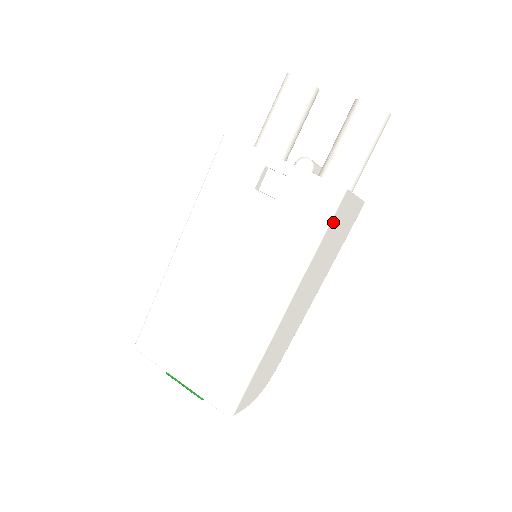
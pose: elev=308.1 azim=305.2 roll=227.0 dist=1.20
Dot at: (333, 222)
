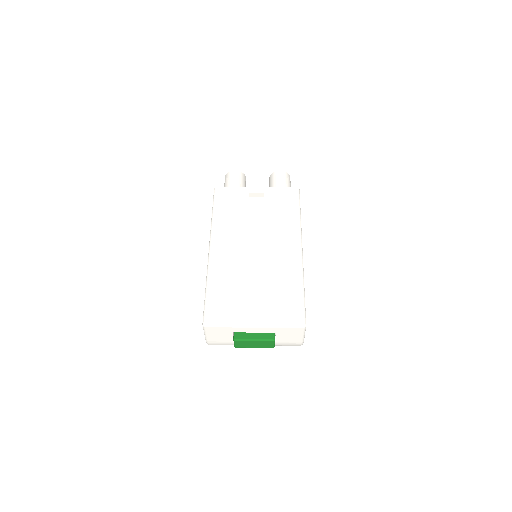
Dot at: occluded
